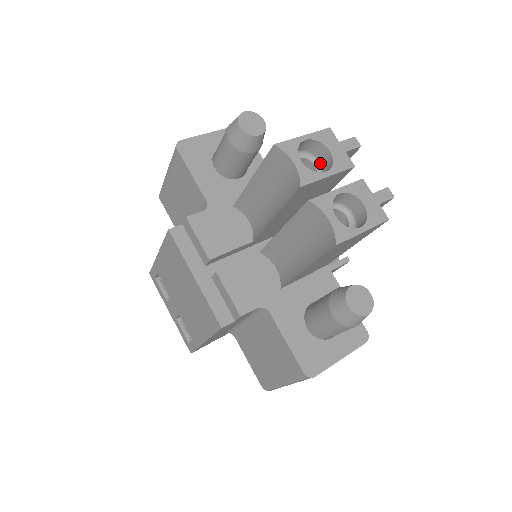
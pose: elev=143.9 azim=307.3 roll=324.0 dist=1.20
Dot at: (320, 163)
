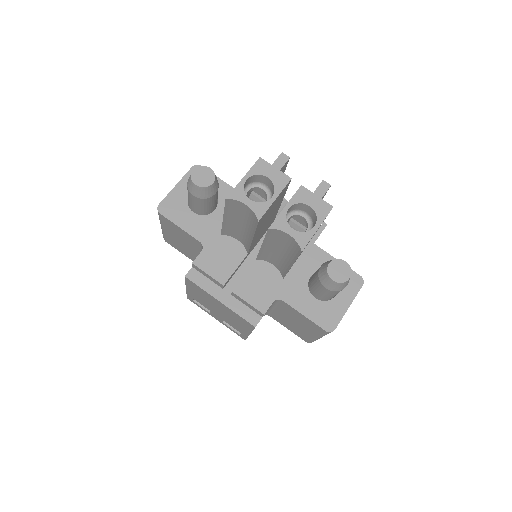
Dot at: (266, 186)
